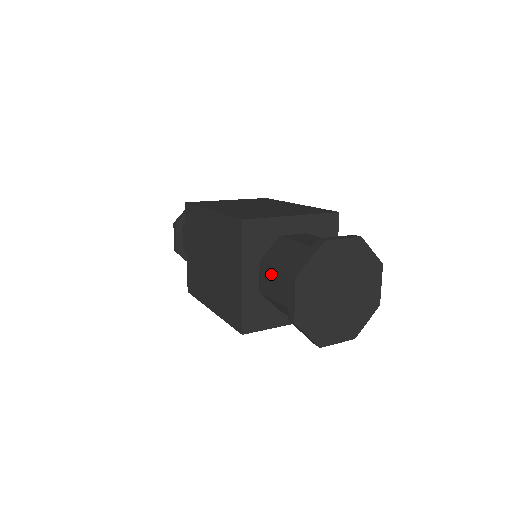
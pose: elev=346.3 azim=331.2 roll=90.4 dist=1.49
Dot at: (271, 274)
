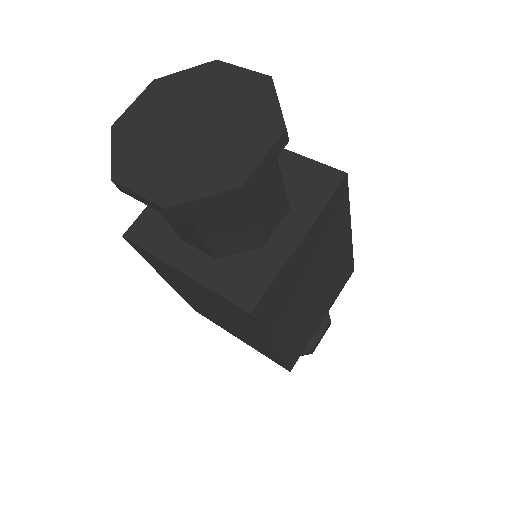
Dot at: occluded
